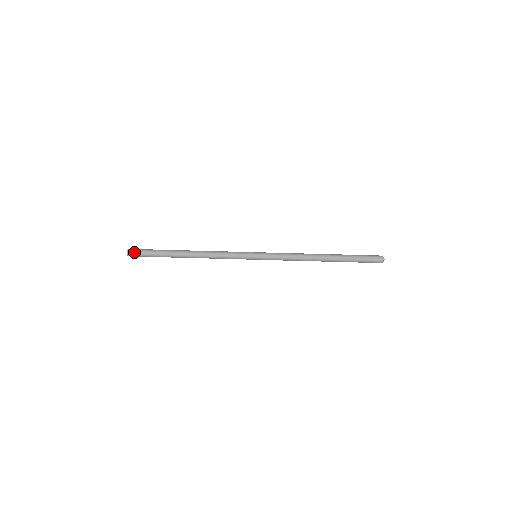
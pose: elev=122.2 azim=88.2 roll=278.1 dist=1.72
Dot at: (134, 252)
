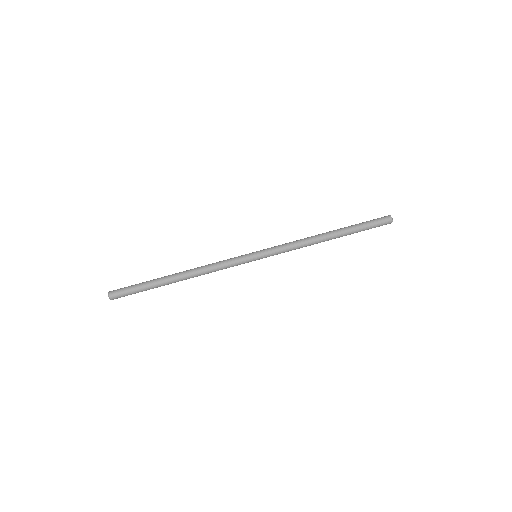
Dot at: (117, 292)
